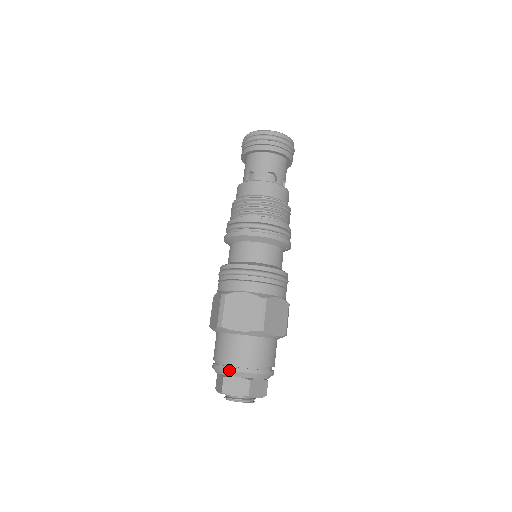
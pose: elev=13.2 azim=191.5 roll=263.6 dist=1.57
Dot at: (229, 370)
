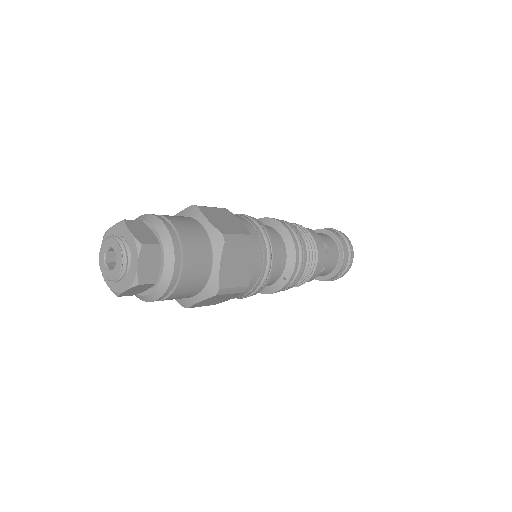
Dot at: (160, 218)
